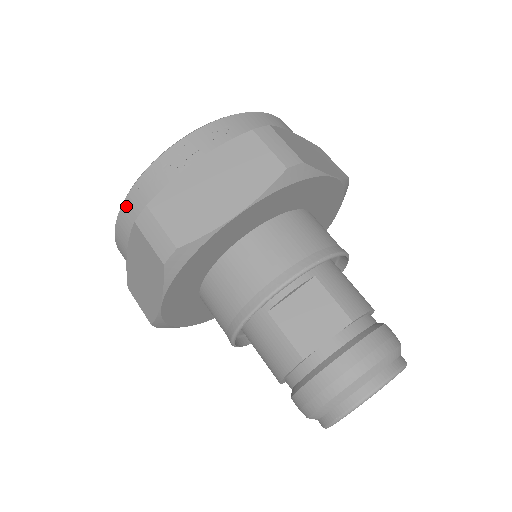
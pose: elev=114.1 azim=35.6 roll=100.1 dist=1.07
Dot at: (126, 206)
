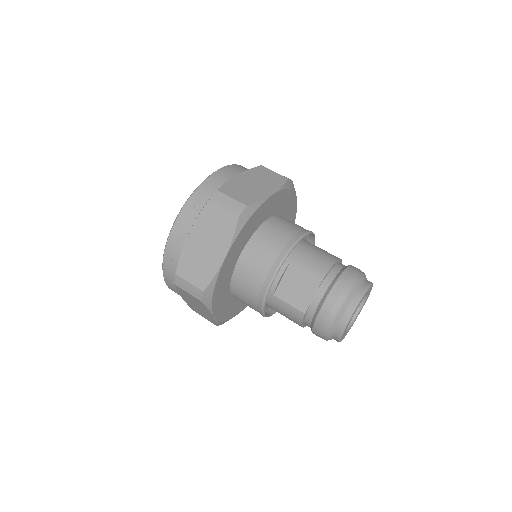
Dot at: (165, 274)
